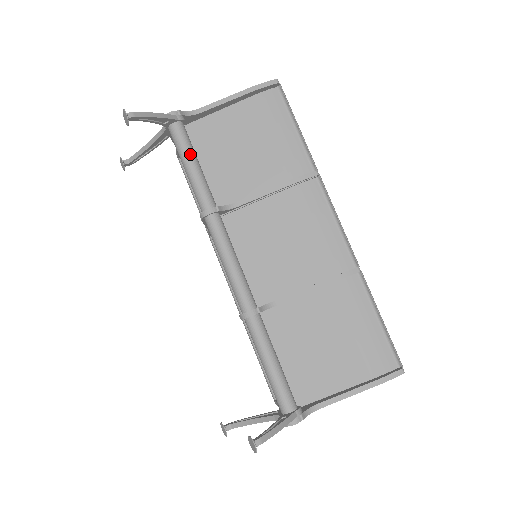
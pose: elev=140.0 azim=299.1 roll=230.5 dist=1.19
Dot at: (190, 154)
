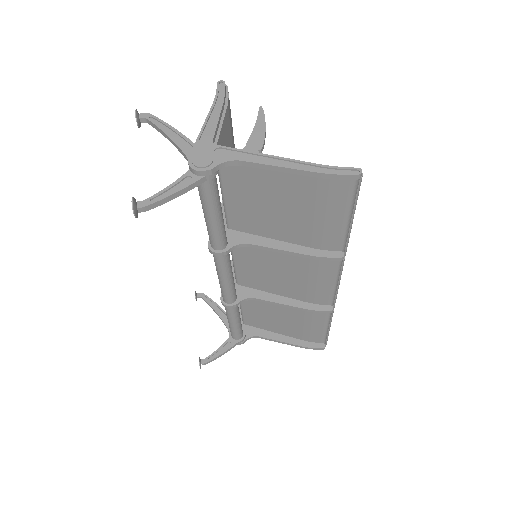
Dot at: (212, 209)
